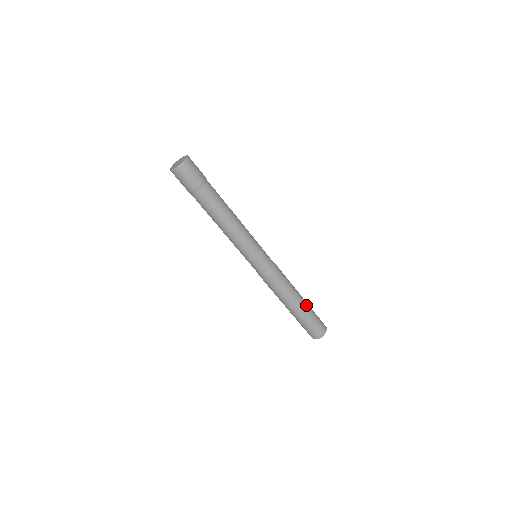
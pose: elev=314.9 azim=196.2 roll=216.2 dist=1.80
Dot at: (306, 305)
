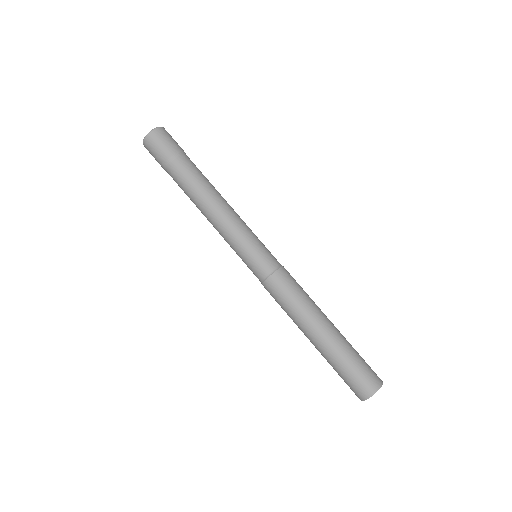
Dot at: (333, 342)
